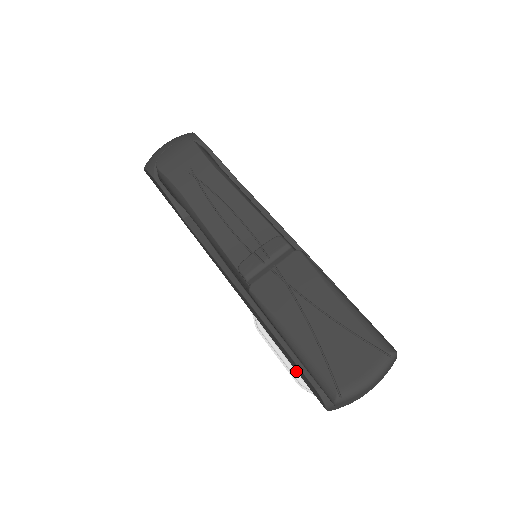
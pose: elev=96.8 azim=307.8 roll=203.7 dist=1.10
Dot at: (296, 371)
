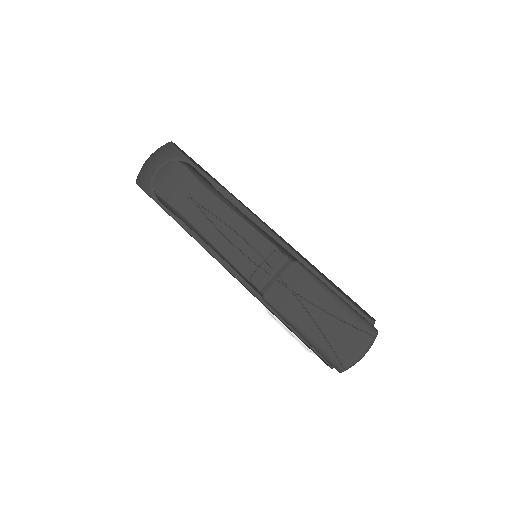
Dot at: occluded
